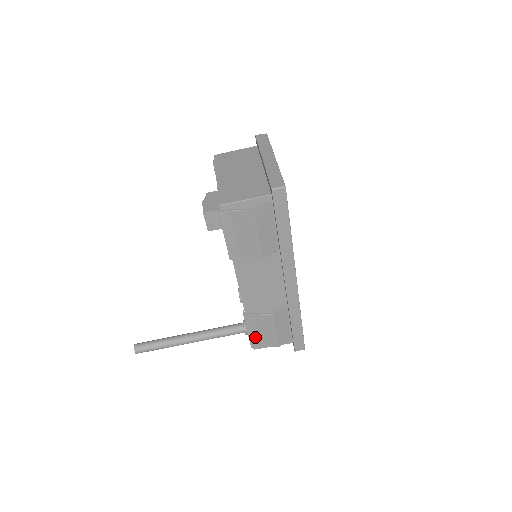
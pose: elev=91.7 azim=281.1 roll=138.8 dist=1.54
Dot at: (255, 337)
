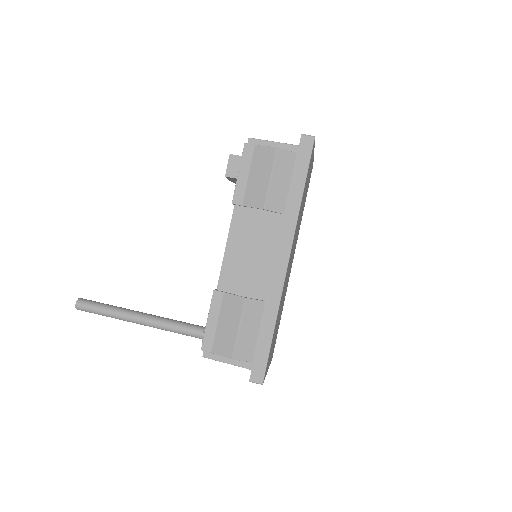
Dot at: (212, 333)
